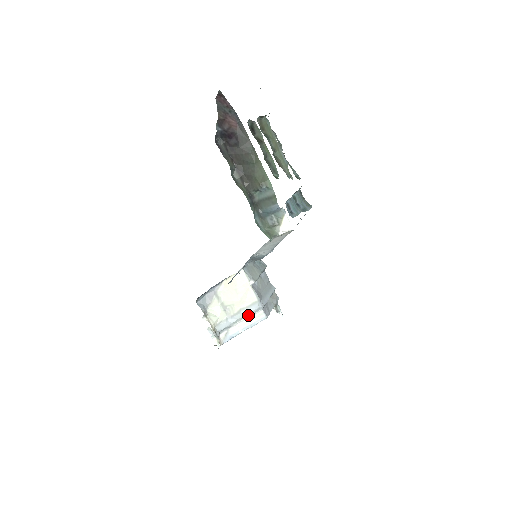
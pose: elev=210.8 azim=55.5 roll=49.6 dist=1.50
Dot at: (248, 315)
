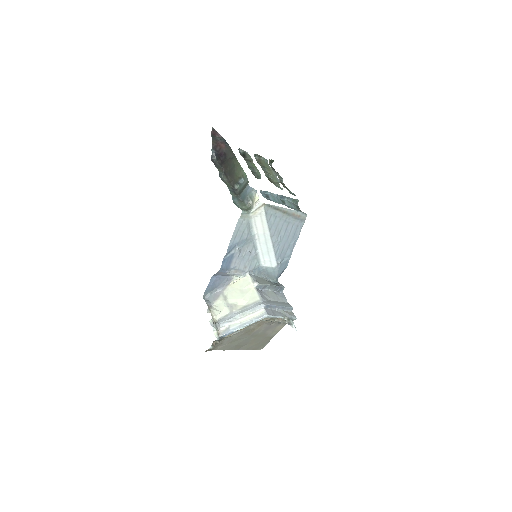
Dot at: (249, 312)
